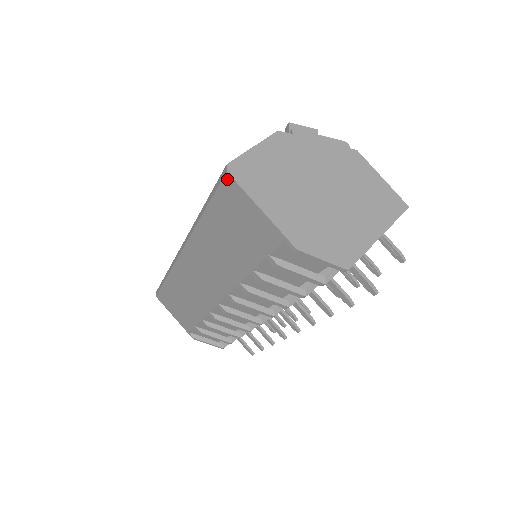
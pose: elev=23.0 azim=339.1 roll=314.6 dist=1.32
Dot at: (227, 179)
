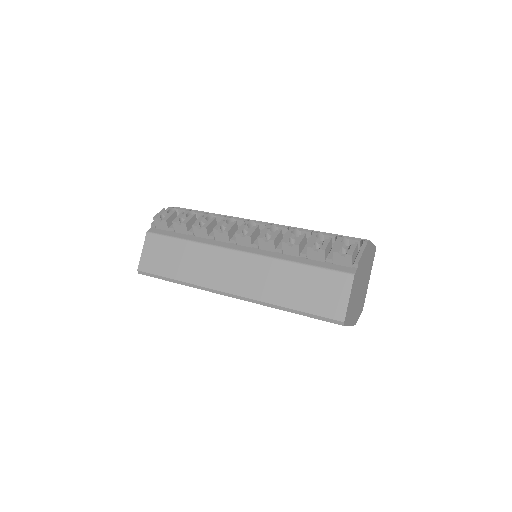
Dot at: occluded
